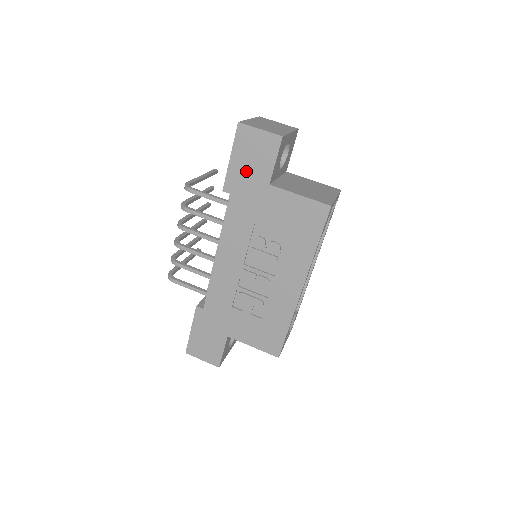
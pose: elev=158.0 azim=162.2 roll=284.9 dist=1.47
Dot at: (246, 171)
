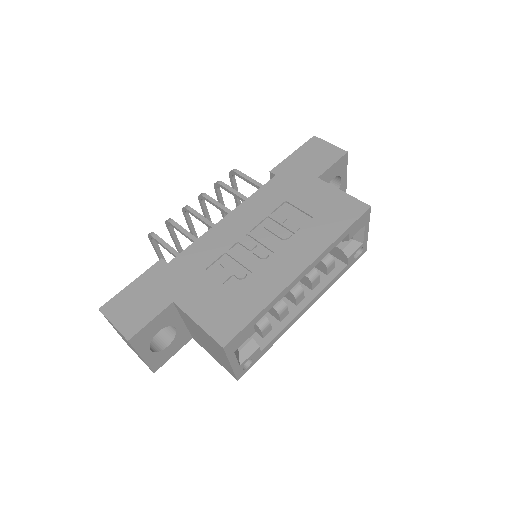
Dot at: (301, 164)
